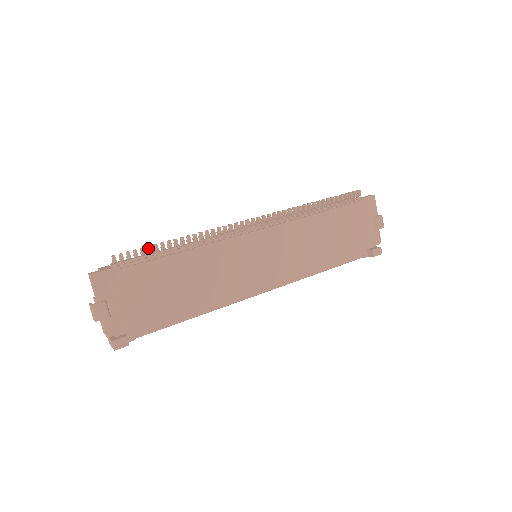
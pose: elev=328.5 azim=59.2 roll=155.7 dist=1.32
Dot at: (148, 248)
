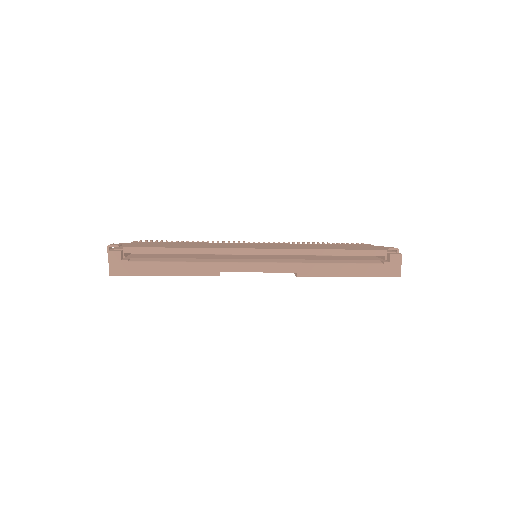
Dot at: (166, 241)
